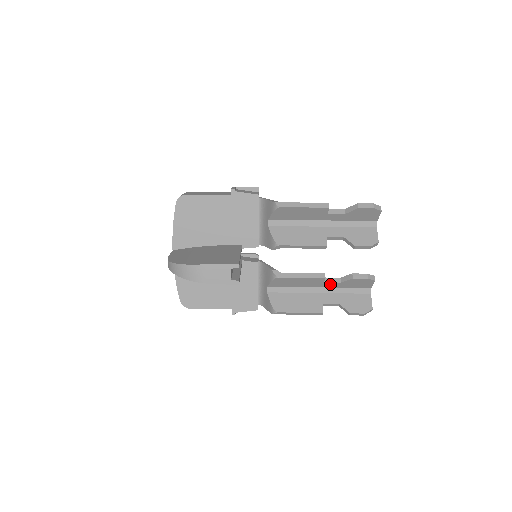
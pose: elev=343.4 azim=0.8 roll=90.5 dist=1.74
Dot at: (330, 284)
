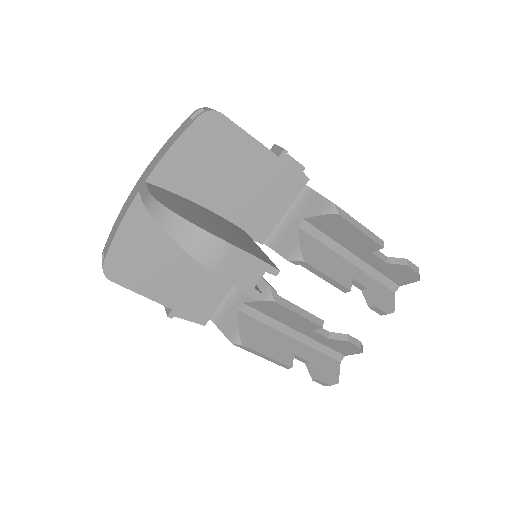
Dot at: (315, 334)
